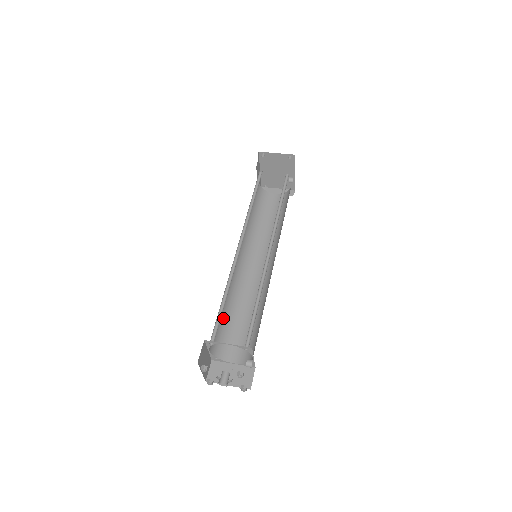
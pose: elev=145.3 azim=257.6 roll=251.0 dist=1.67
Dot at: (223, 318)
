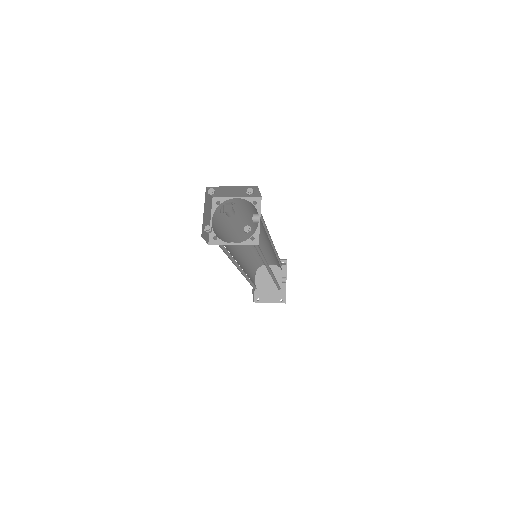
Dot at: occluded
